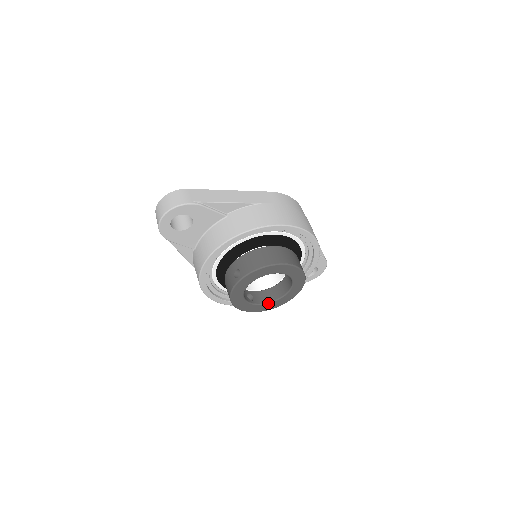
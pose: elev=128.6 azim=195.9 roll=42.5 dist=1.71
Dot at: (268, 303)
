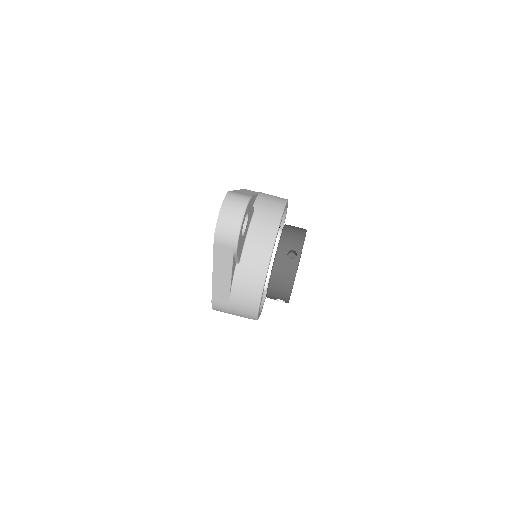
Dot at: occluded
